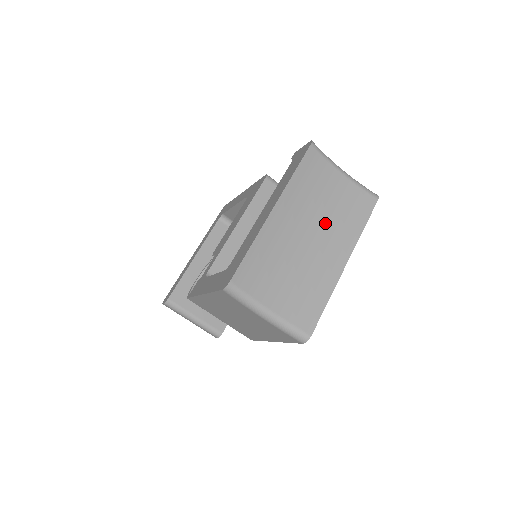
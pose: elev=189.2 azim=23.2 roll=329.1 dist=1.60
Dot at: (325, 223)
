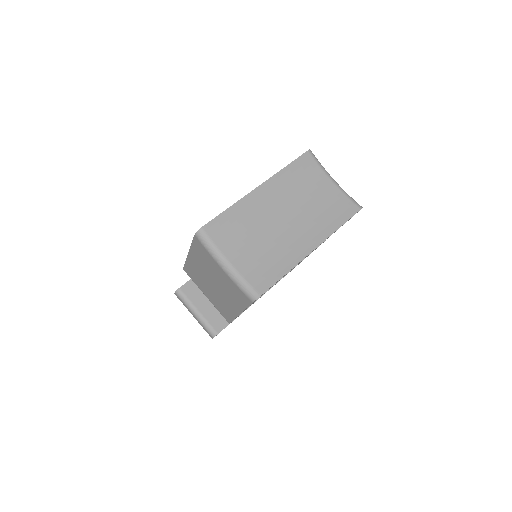
Dot at: (304, 213)
